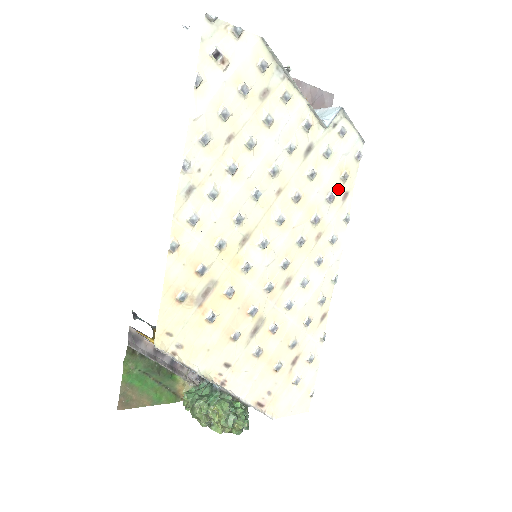
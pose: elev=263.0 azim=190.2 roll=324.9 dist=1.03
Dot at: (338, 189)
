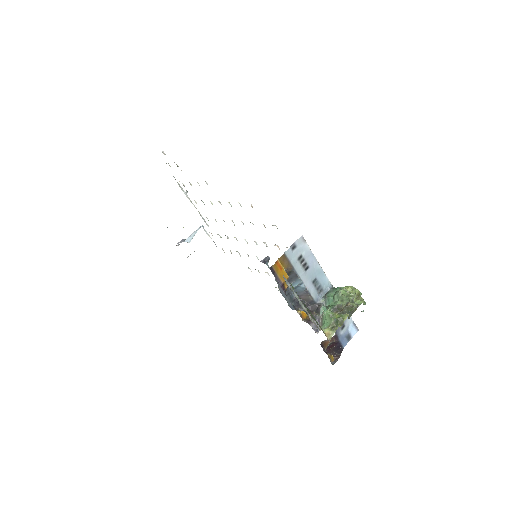
Dot at: occluded
